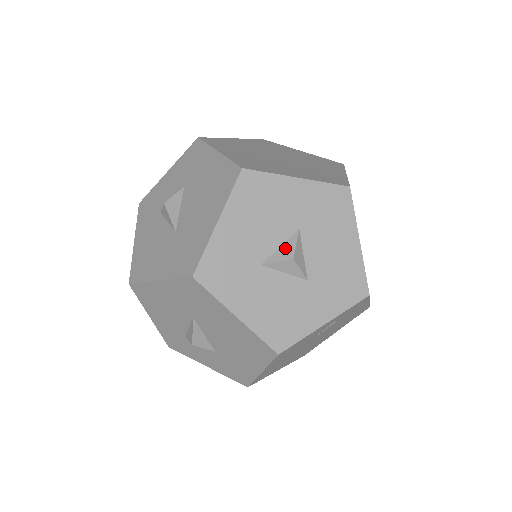
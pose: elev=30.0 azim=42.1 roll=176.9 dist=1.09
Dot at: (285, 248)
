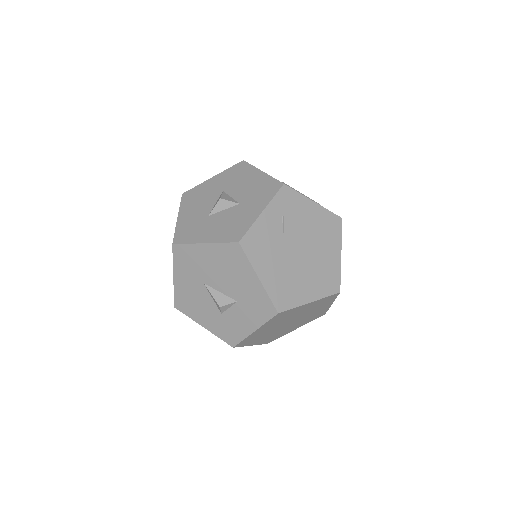
Dot at: (217, 201)
